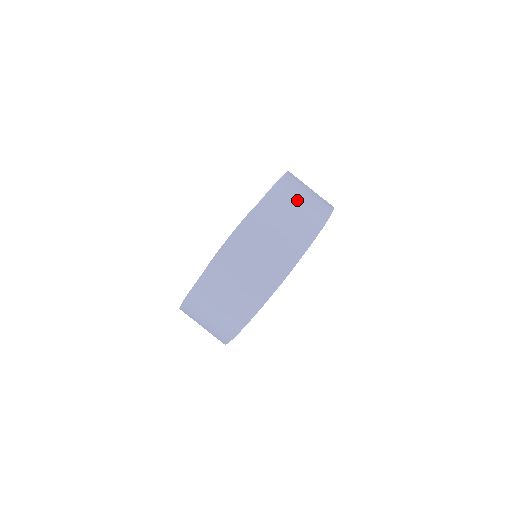
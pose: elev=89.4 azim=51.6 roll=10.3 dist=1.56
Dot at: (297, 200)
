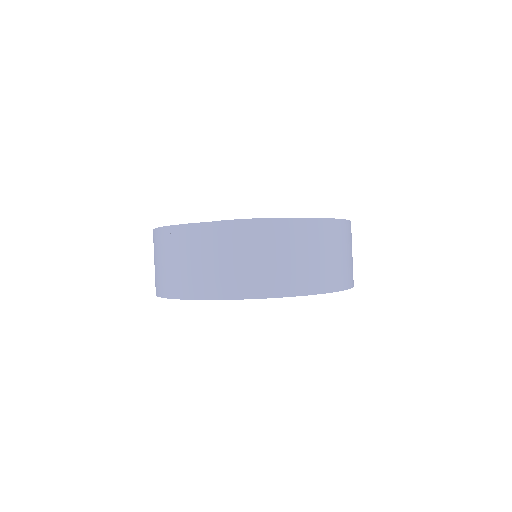
Dot at: (314, 250)
